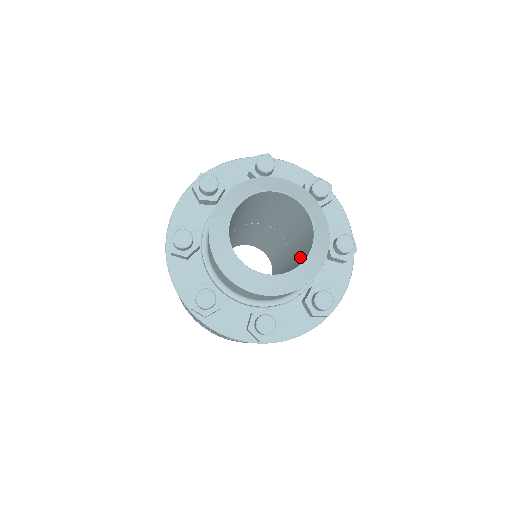
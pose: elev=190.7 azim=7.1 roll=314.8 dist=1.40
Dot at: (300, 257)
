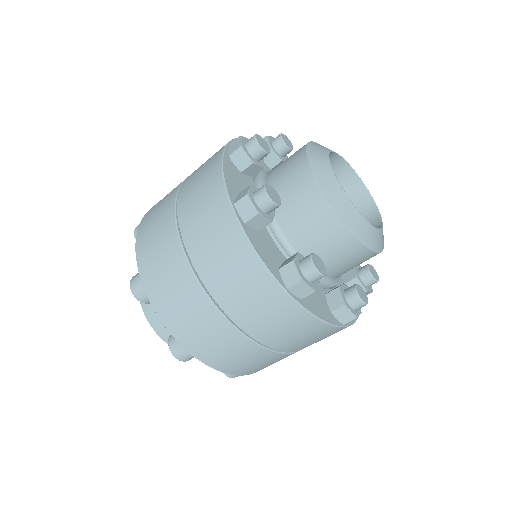
Dot at: occluded
